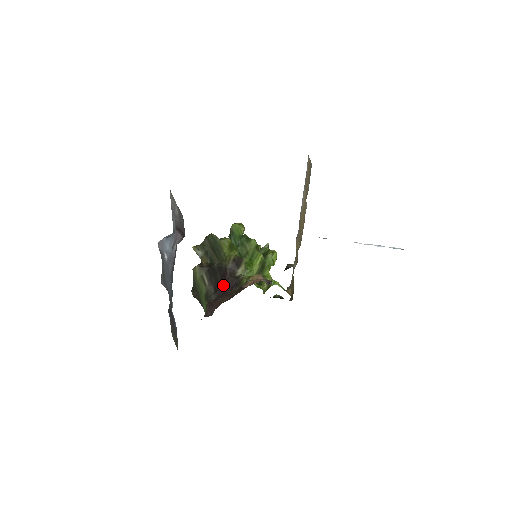
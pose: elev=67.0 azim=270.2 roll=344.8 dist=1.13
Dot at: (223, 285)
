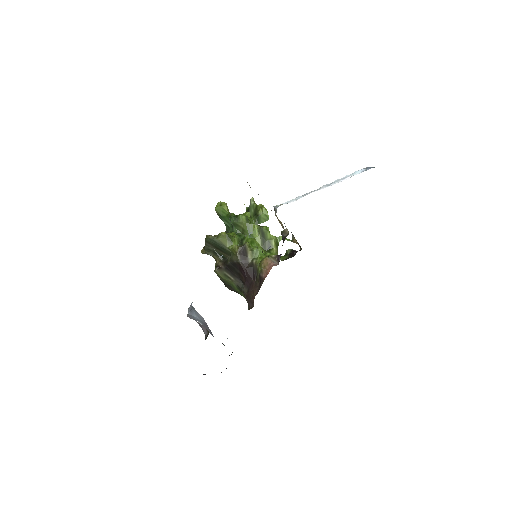
Dot at: (245, 277)
